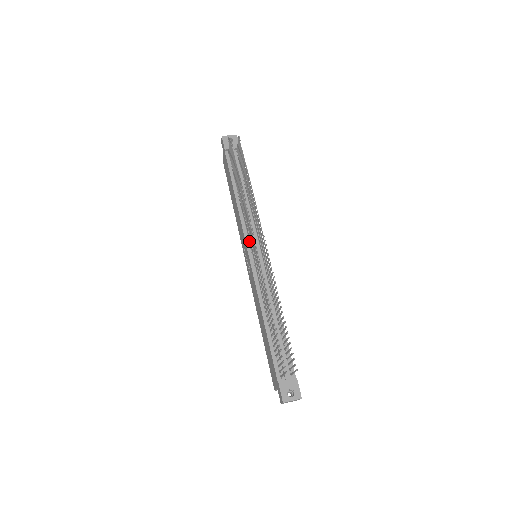
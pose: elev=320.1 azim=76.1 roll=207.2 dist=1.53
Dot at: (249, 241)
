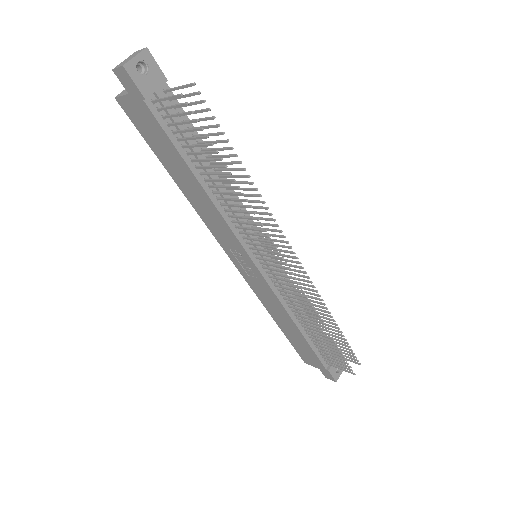
Dot at: (250, 248)
